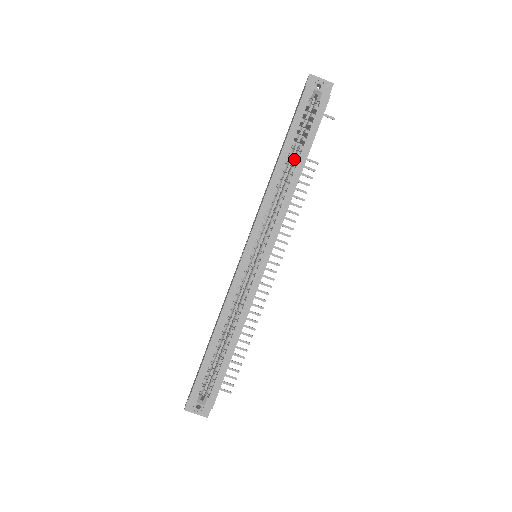
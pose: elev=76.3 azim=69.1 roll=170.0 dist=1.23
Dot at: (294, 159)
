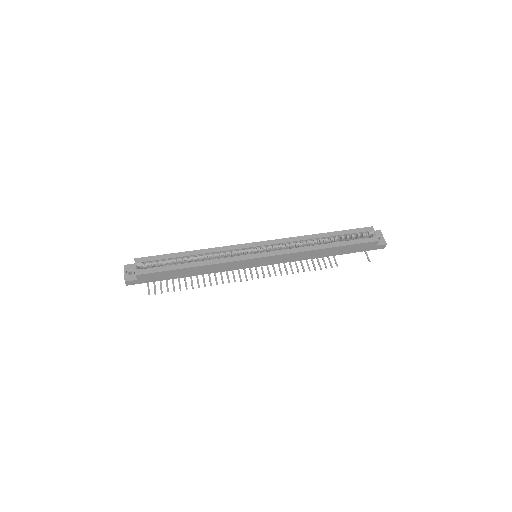
Dot at: (329, 243)
